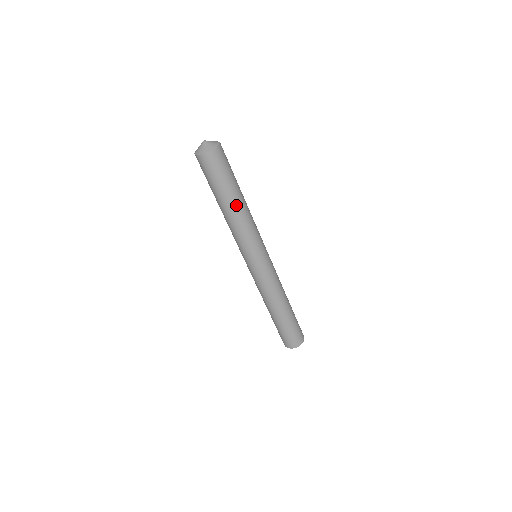
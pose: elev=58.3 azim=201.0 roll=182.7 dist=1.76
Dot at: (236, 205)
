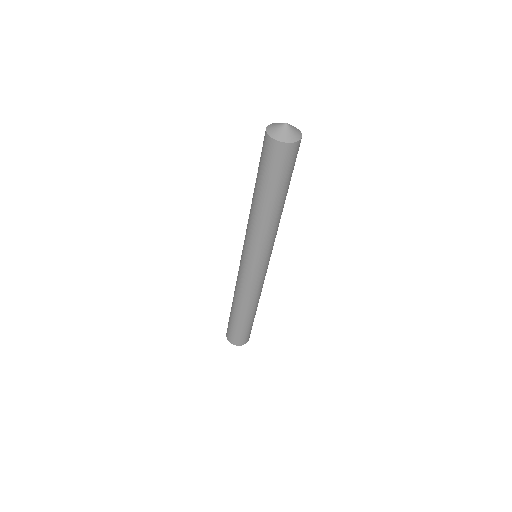
Dot at: (276, 208)
